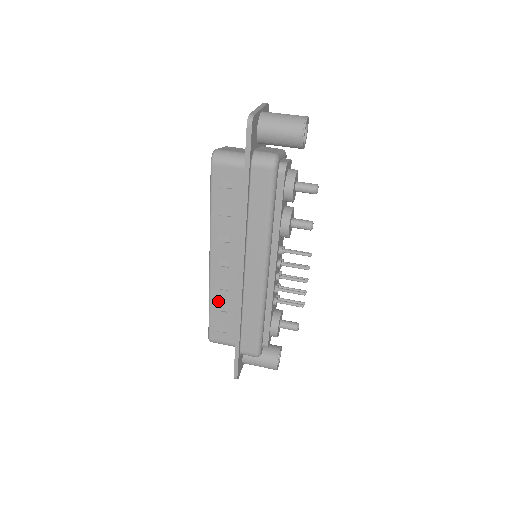
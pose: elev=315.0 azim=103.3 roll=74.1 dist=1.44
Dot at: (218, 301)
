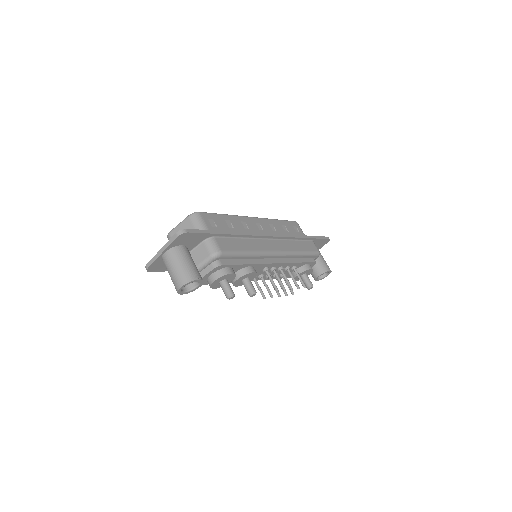
Dot at: occluded
